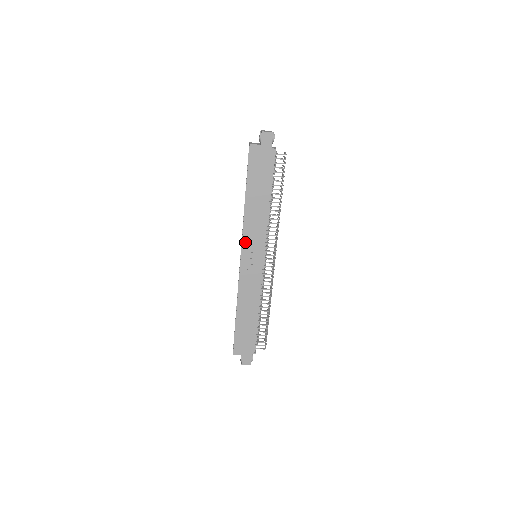
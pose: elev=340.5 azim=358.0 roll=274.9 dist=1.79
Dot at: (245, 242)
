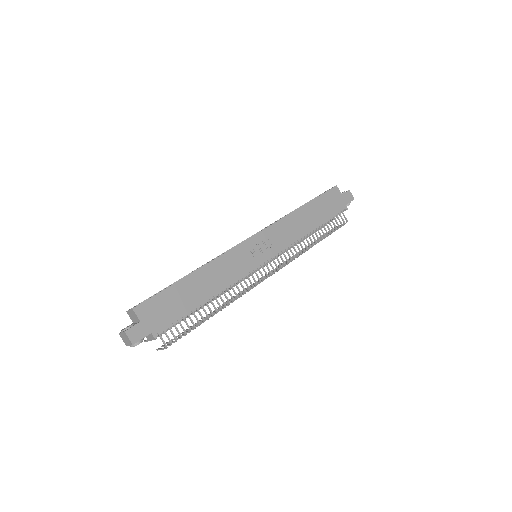
Dot at: (269, 230)
